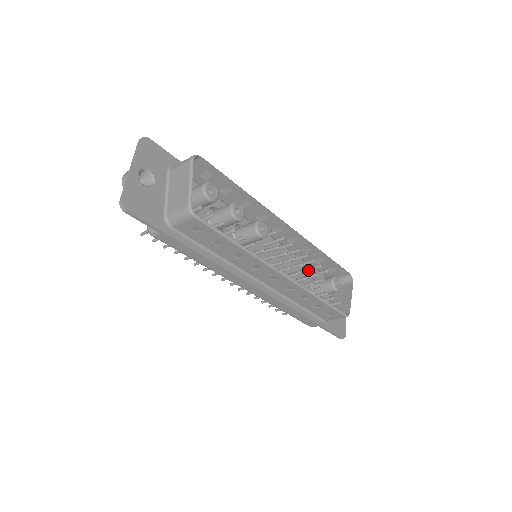
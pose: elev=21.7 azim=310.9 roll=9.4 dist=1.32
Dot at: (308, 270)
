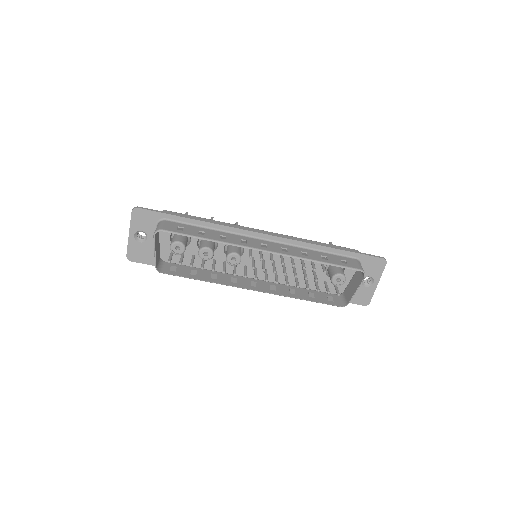
Dot at: occluded
